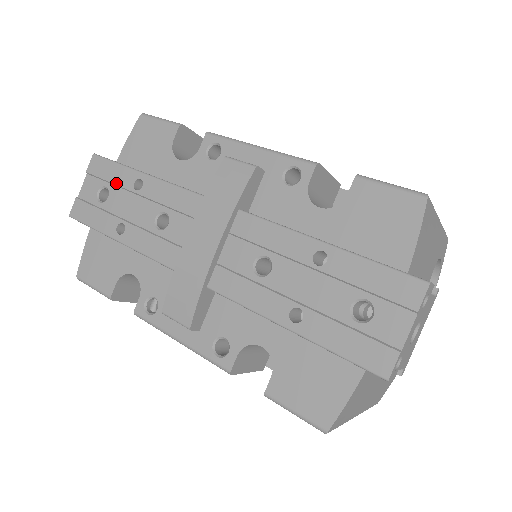
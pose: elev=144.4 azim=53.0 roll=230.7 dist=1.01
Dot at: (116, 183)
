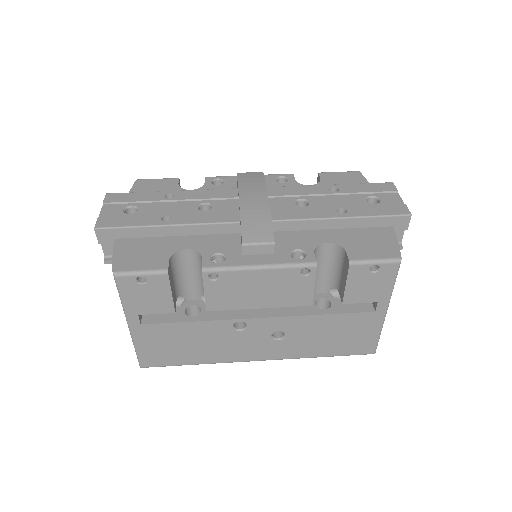
Dot at: (144, 200)
